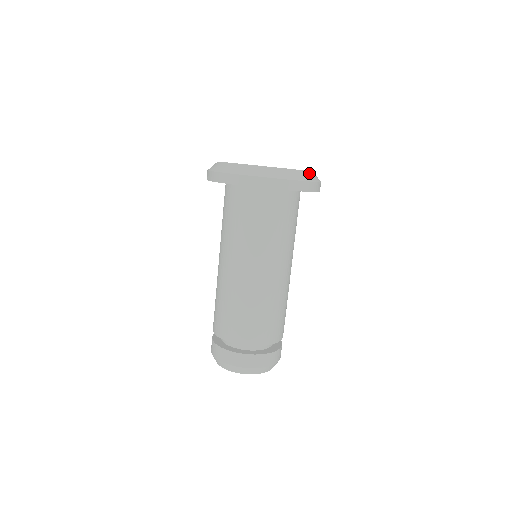
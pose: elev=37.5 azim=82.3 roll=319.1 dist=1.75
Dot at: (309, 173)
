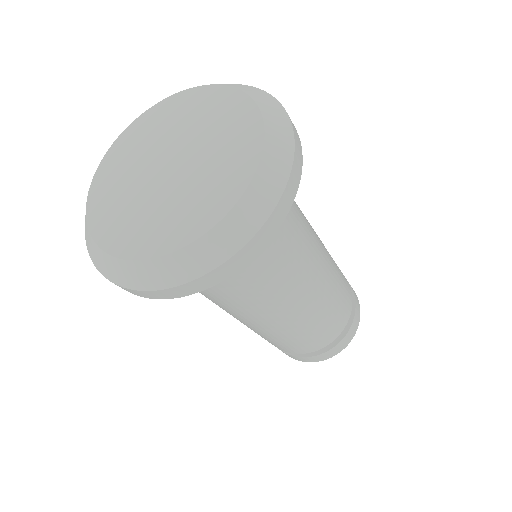
Dot at: (212, 237)
